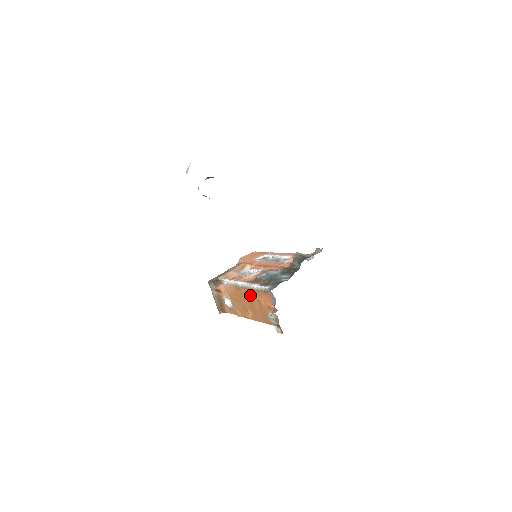
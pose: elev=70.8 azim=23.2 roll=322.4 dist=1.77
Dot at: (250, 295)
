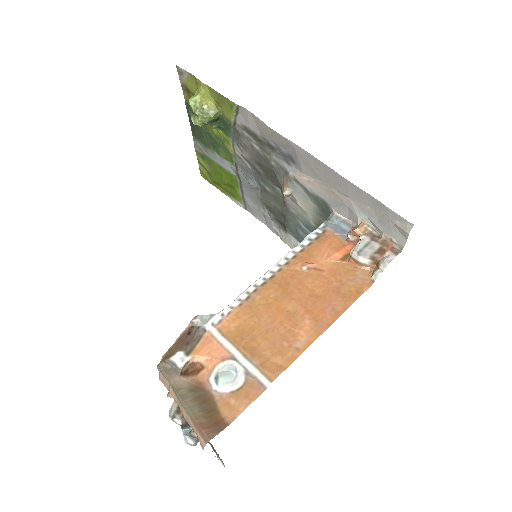
Dot at: (290, 279)
